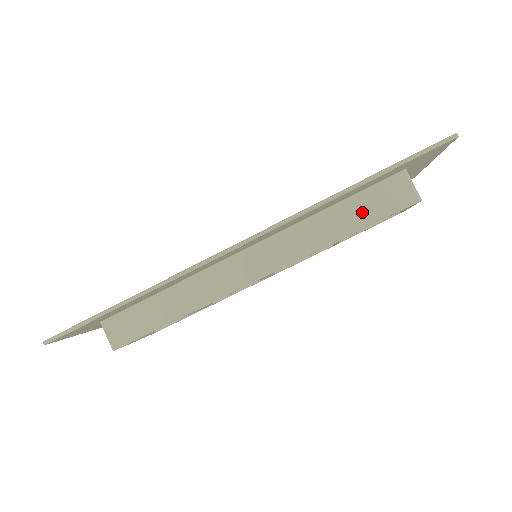
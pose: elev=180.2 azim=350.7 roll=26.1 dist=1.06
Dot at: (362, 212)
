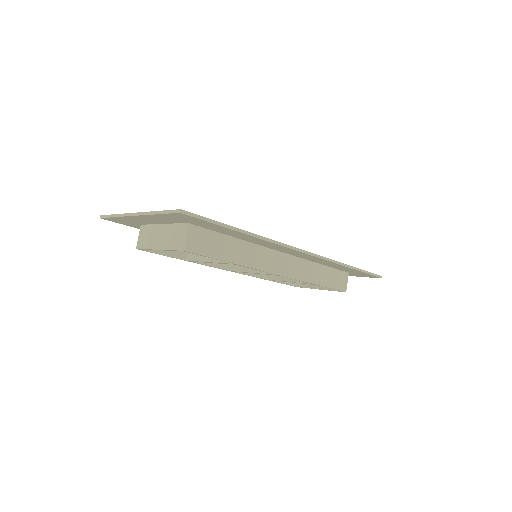
Dot at: (330, 279)
